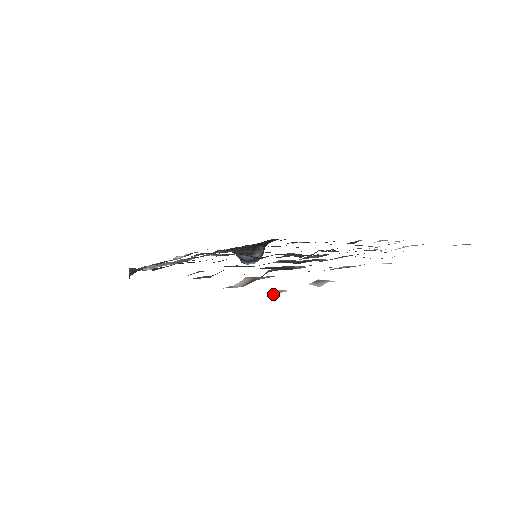
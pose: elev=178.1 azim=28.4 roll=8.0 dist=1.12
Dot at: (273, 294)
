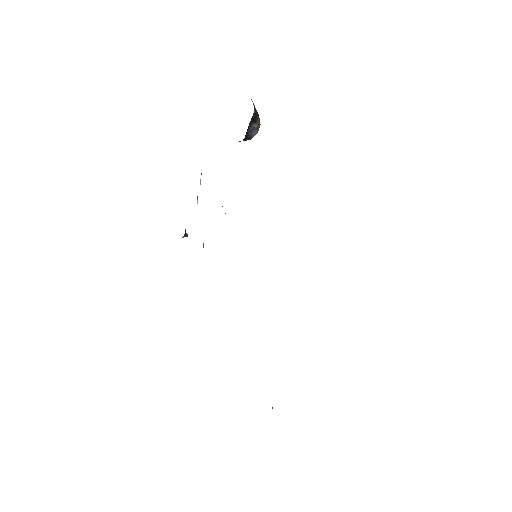
Dot at: occluded
